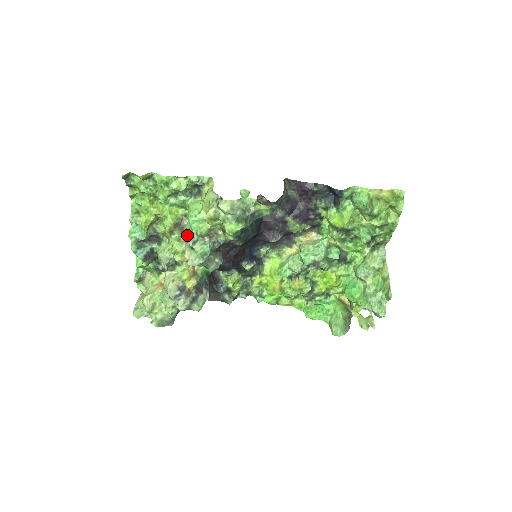
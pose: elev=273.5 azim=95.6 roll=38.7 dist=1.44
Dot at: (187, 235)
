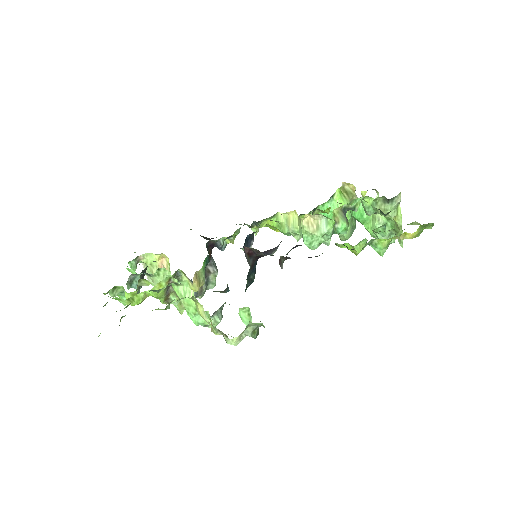
Dot at: occluded
